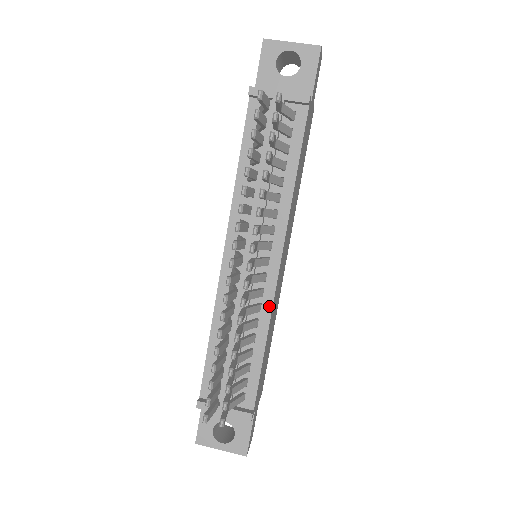
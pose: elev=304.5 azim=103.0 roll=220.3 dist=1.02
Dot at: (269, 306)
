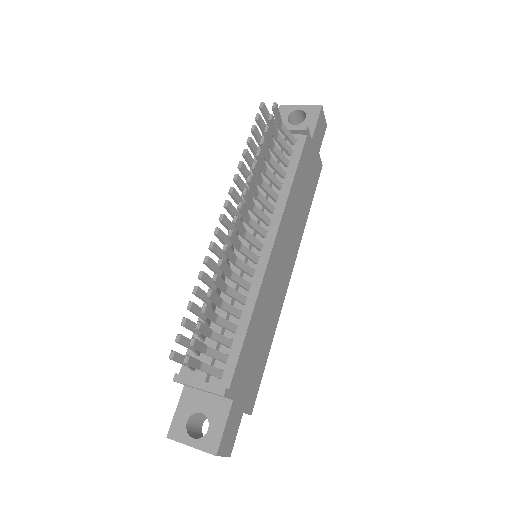
Dot at: (258, 285)
